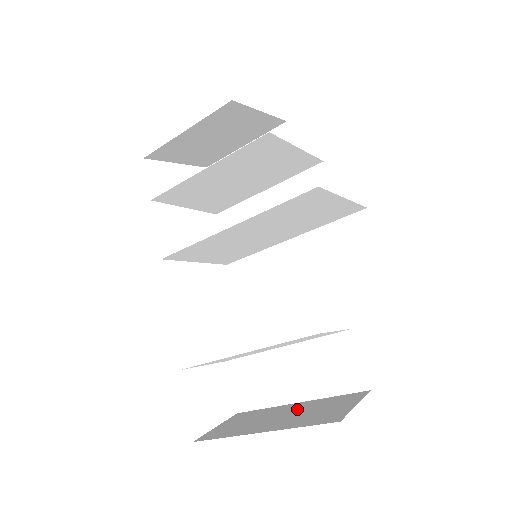
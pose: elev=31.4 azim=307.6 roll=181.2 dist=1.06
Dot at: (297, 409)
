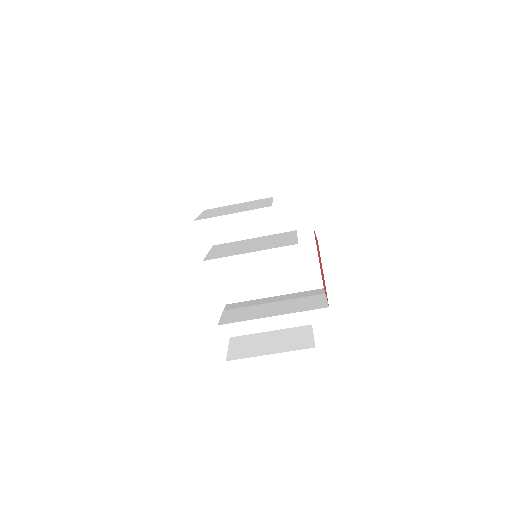
Dot at: (277, 337)
